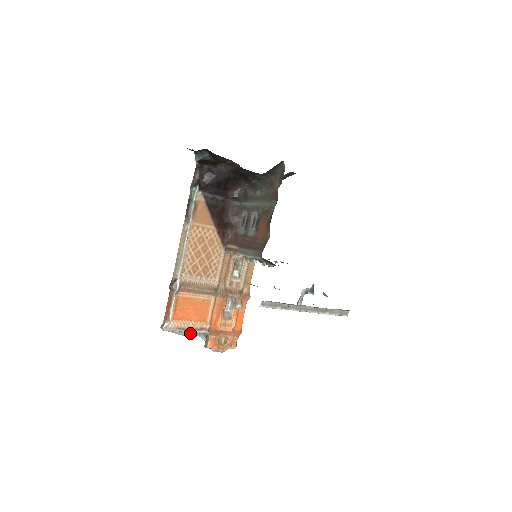
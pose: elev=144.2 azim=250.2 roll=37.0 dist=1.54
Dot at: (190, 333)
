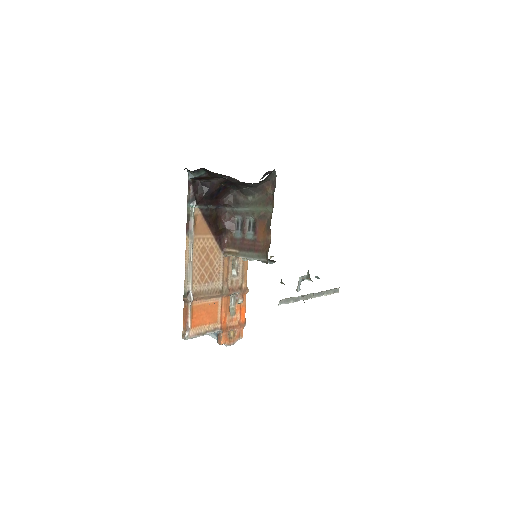
Dot at: occluded
